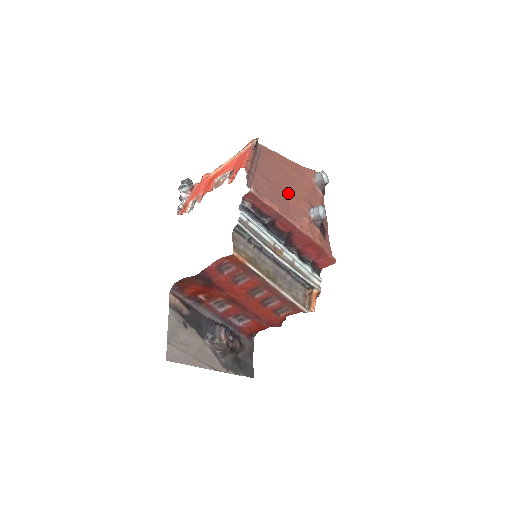
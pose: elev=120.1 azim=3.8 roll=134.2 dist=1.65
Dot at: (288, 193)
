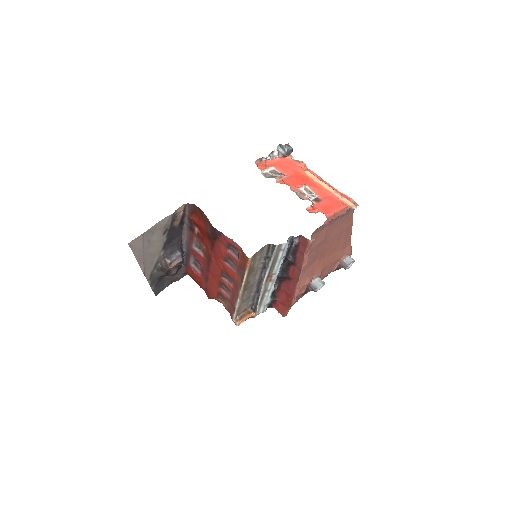
Dot at: (322, 255)
